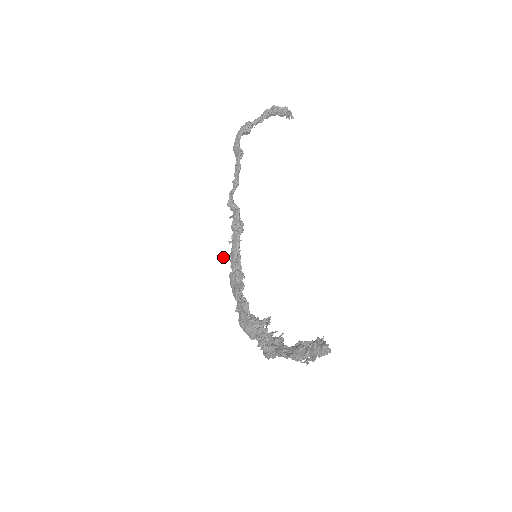
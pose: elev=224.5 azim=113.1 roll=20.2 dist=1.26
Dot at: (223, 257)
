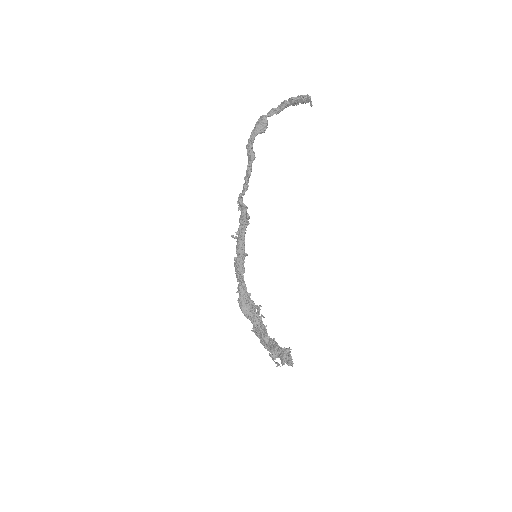
Dot at: (231, 236)
